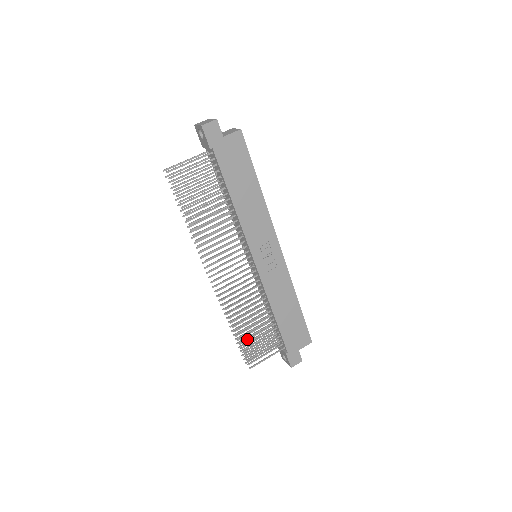
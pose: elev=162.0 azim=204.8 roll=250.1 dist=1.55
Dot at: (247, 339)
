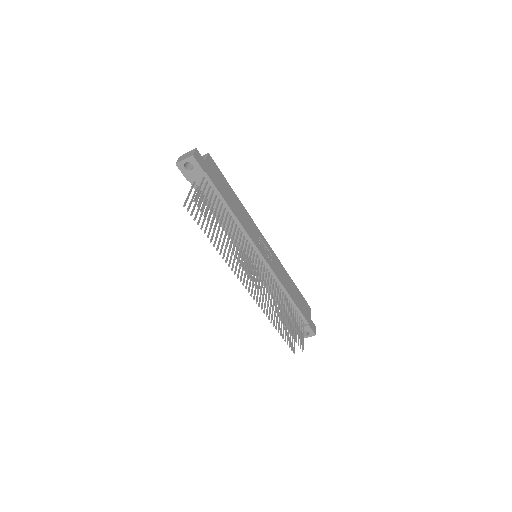
Dot at: (290, 326)
